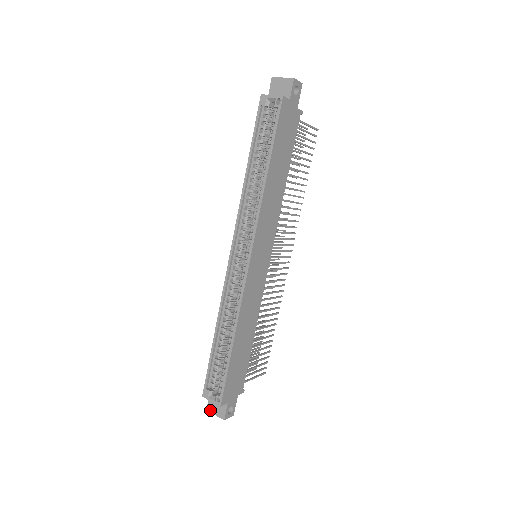
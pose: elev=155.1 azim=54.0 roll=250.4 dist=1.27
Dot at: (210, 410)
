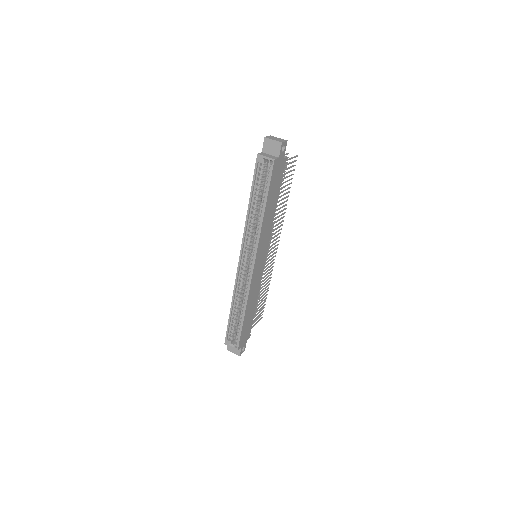
Dot at: (229, 350)
